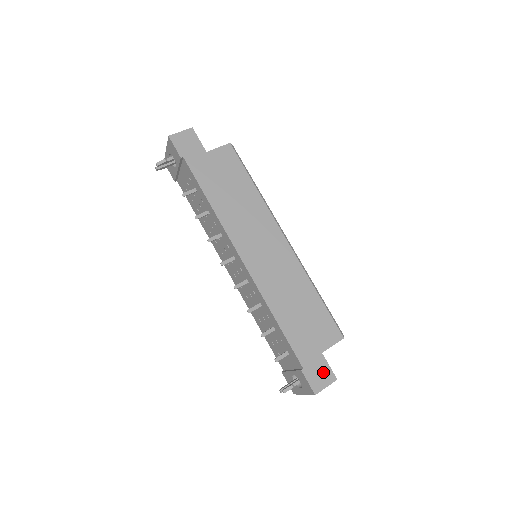
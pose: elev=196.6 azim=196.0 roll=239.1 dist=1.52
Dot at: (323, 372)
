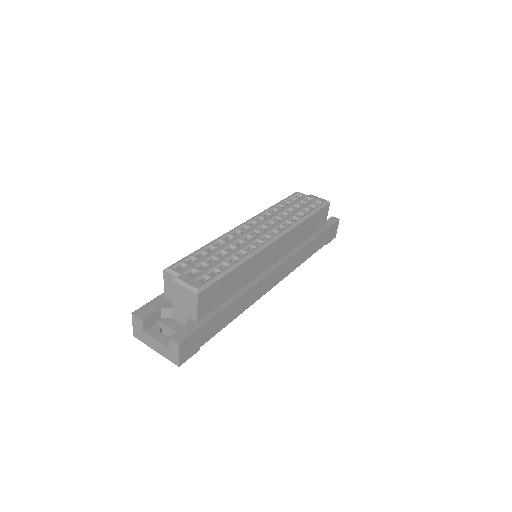
Dot at: (334, 229)
